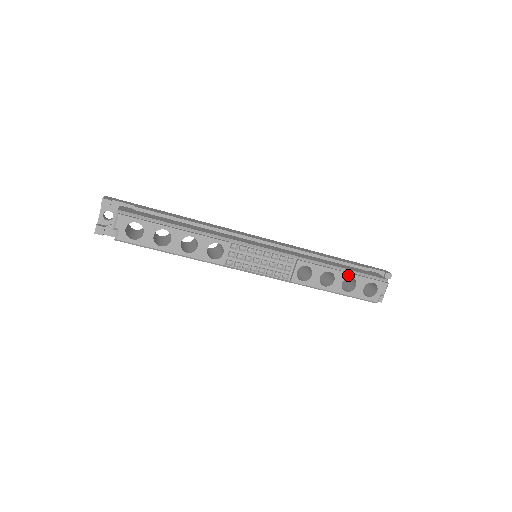
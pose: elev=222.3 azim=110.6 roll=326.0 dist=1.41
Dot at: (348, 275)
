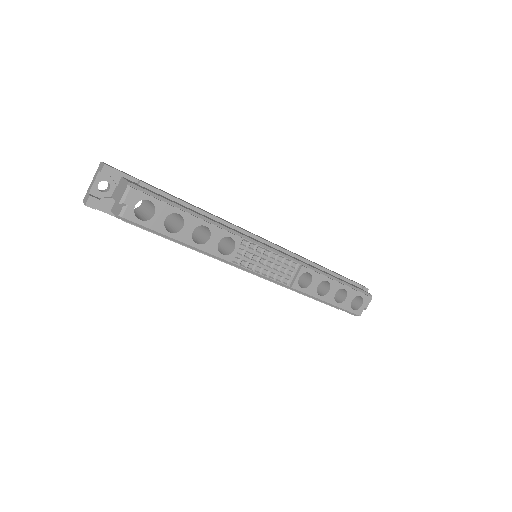
Dot at: (342, 286)
